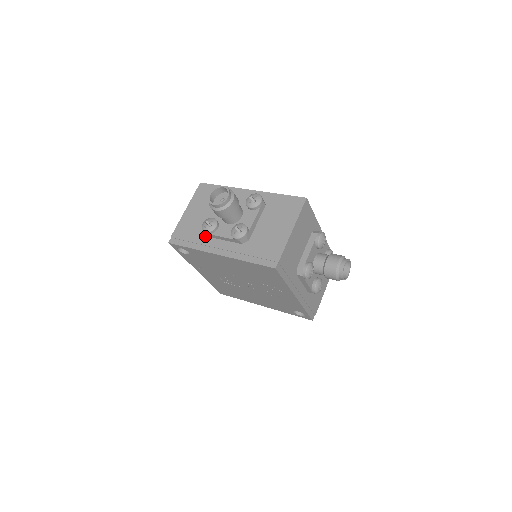
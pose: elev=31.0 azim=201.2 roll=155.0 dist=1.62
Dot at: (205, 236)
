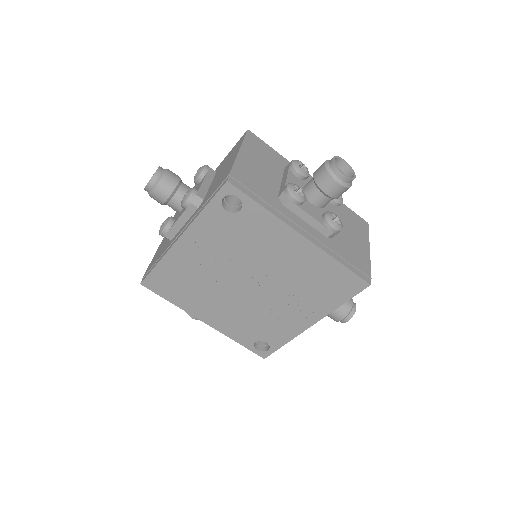
Dot at: (280, 202)
